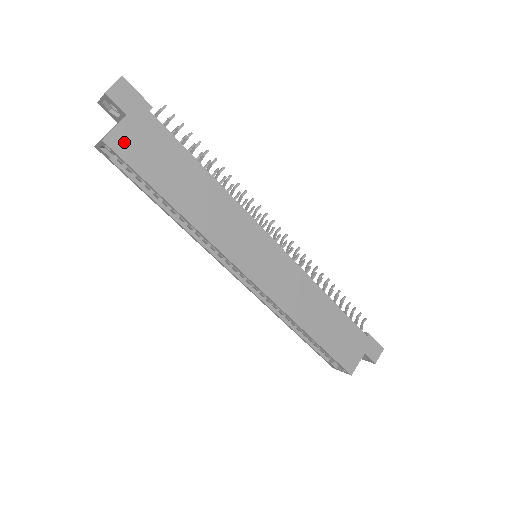
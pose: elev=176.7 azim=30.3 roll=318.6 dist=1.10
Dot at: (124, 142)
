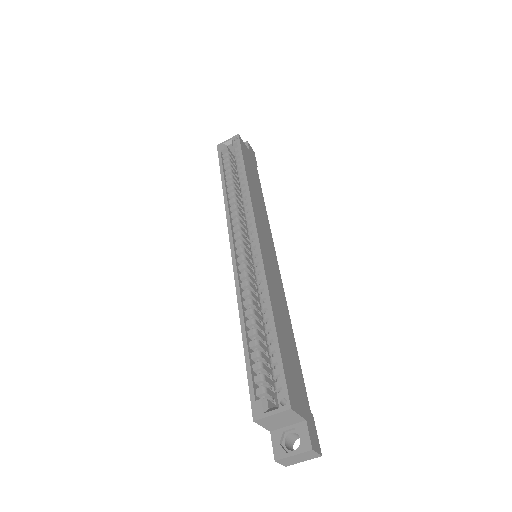
Dot at: (244, 147)
